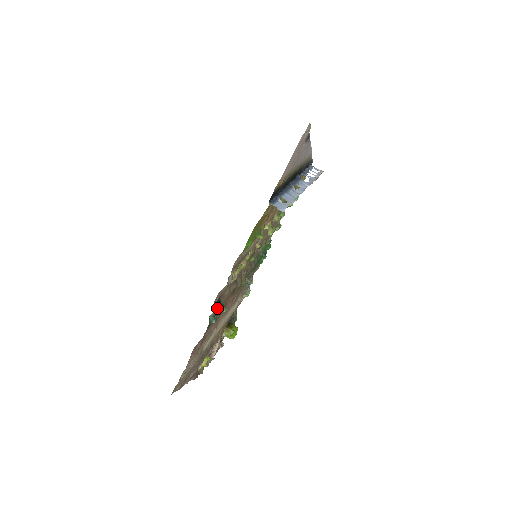
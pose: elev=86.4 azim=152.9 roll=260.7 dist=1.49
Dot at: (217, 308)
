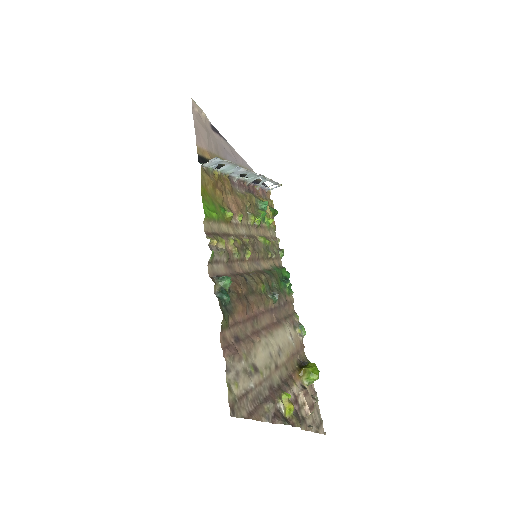
Dot at: (218, 282)
